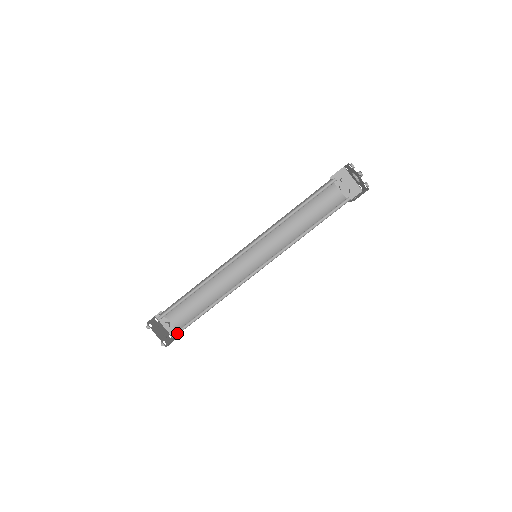
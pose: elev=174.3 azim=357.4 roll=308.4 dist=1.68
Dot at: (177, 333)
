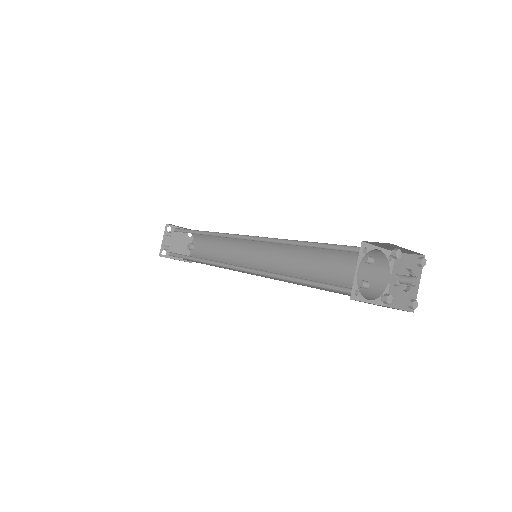
Dot at: (173, 255)
